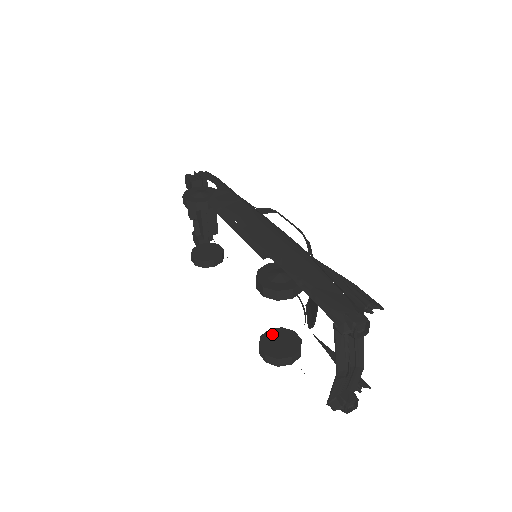
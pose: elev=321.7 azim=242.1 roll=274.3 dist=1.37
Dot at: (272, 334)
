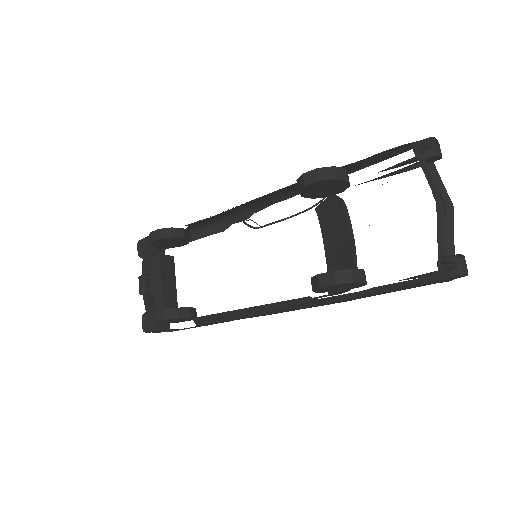
Dot at: occluded
